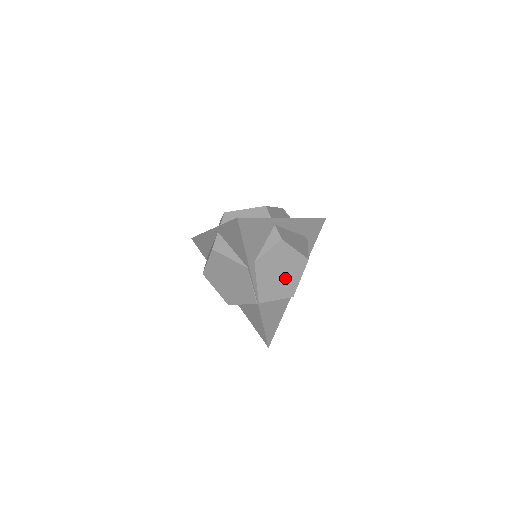
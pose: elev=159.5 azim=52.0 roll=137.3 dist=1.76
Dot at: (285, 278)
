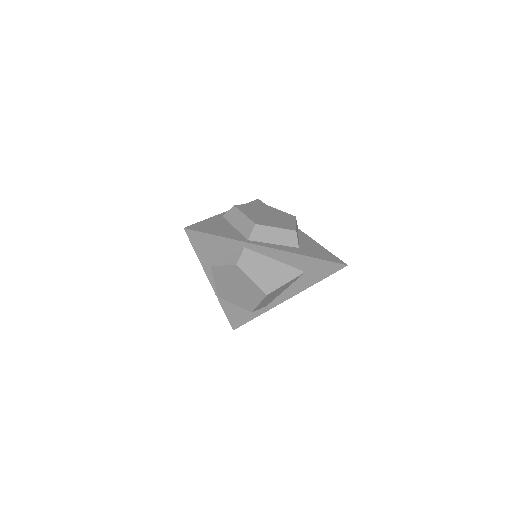
Dot at: (242, 294)
